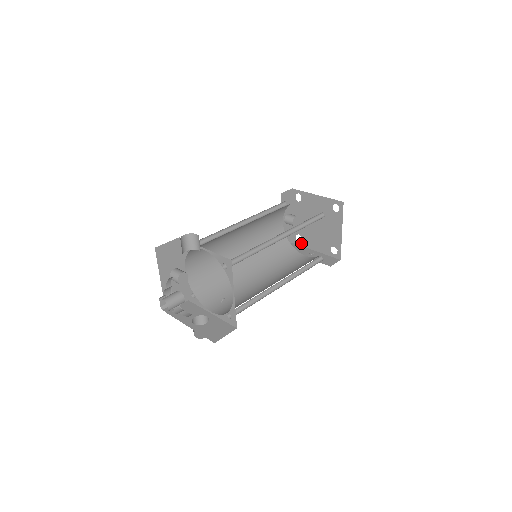
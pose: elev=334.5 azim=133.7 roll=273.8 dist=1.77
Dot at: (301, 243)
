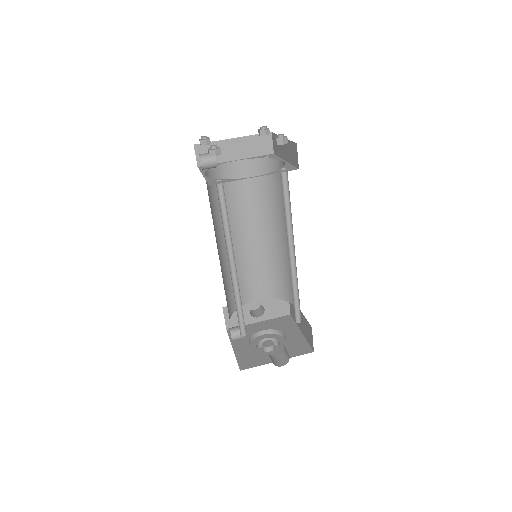
Dot at: occluded
